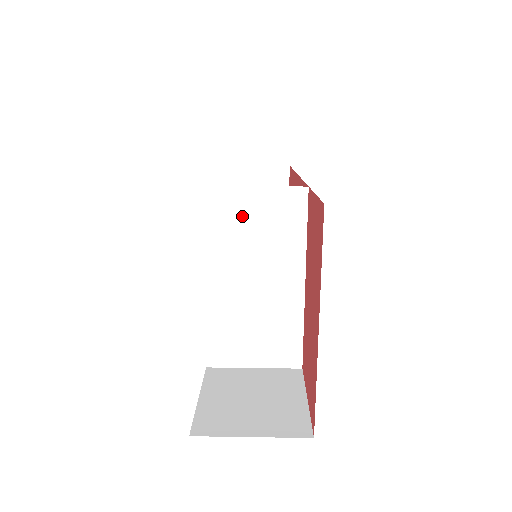
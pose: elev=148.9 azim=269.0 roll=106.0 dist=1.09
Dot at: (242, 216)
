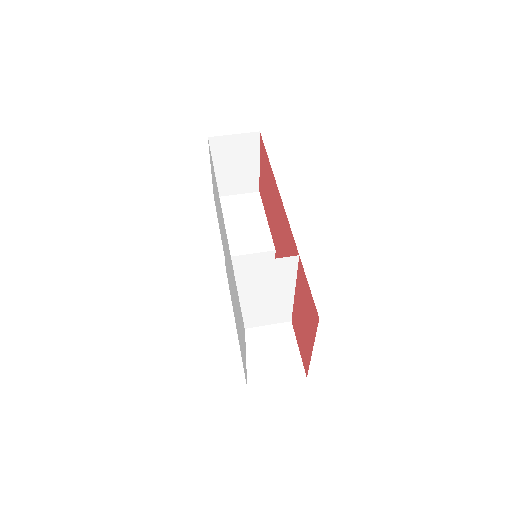
Dot at: (258, 273)
